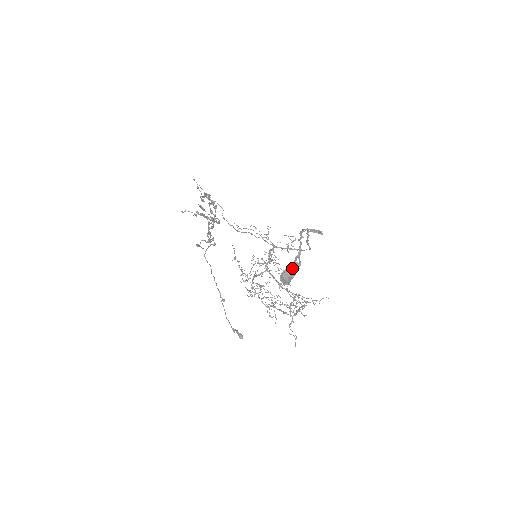
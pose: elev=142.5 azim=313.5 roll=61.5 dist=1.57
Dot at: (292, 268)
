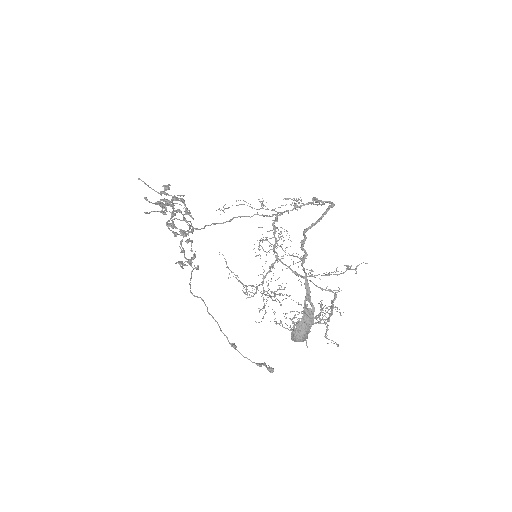
Dot at: (303, 324)
